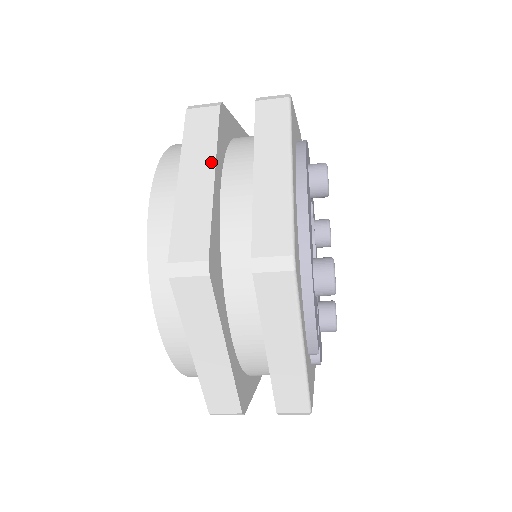
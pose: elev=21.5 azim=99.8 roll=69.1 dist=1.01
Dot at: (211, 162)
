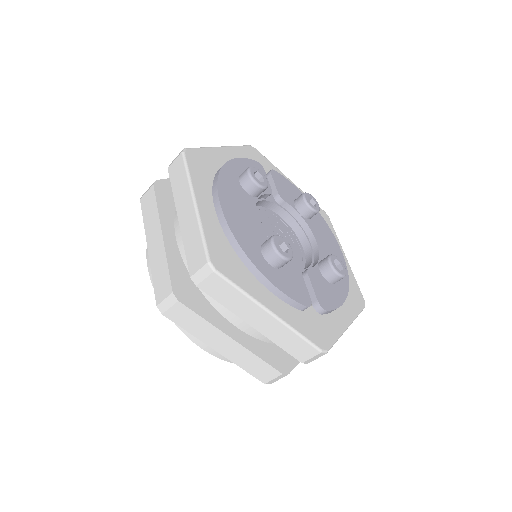
Dot at: (158, 227)
